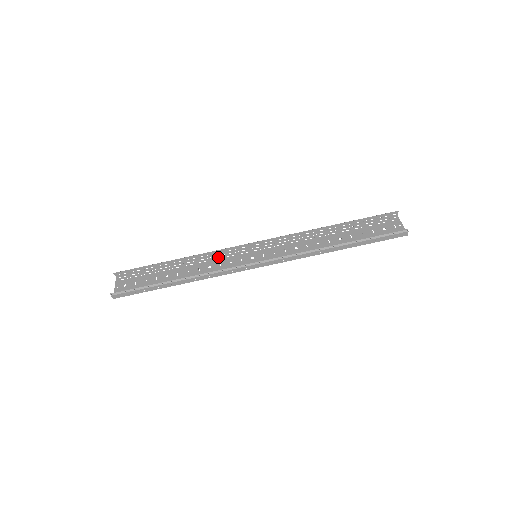
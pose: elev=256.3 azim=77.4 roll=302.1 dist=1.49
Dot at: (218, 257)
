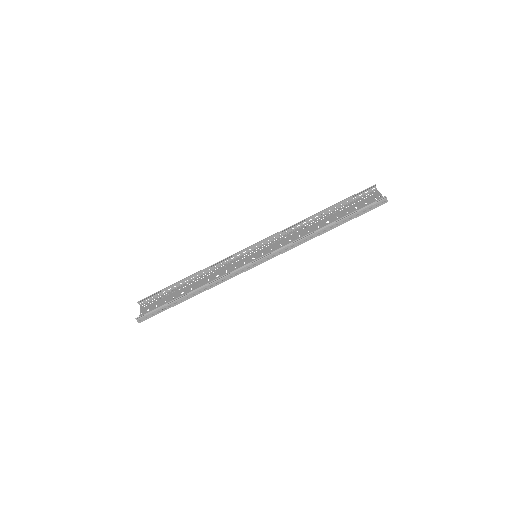
Dot at: (224, 266)
